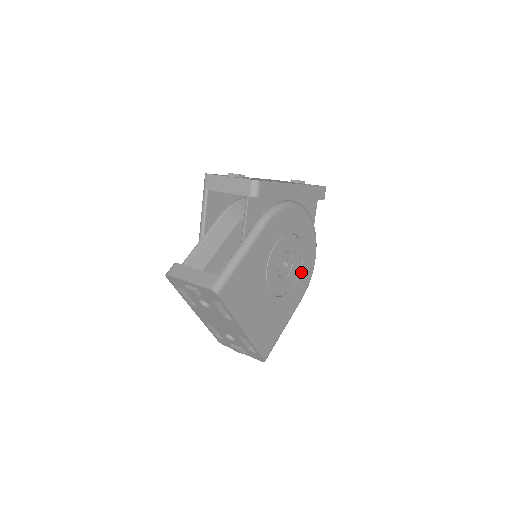
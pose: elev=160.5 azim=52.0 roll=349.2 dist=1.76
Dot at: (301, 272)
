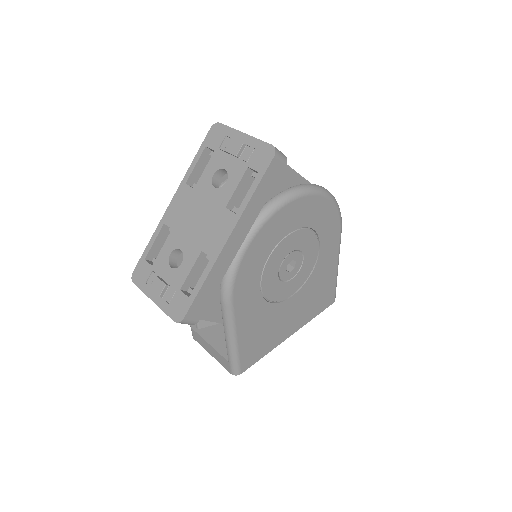
Dot at: (319, 233)
